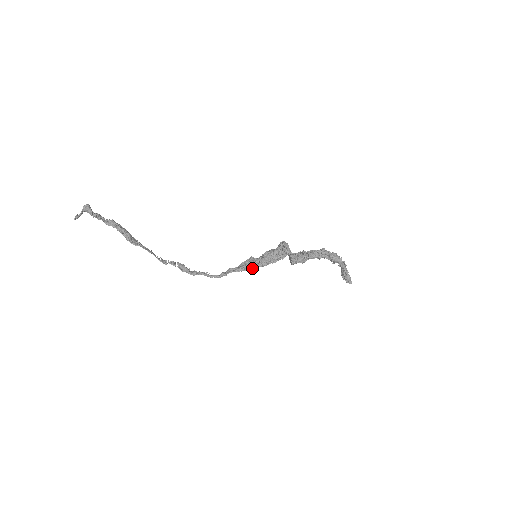
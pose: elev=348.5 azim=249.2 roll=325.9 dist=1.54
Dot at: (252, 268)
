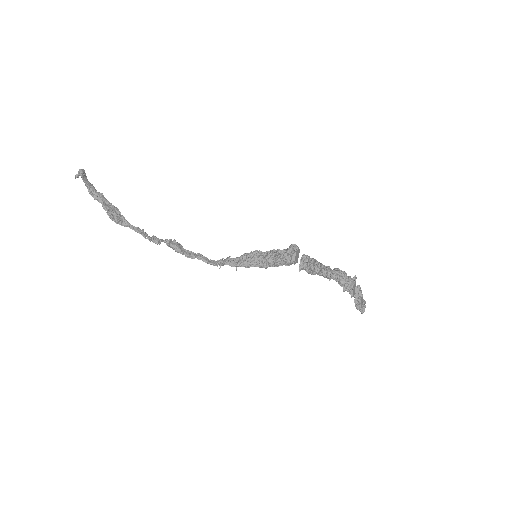
Dot at: (250, 266)
